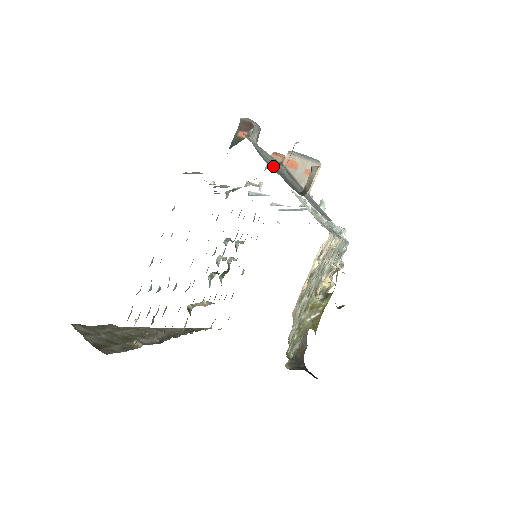
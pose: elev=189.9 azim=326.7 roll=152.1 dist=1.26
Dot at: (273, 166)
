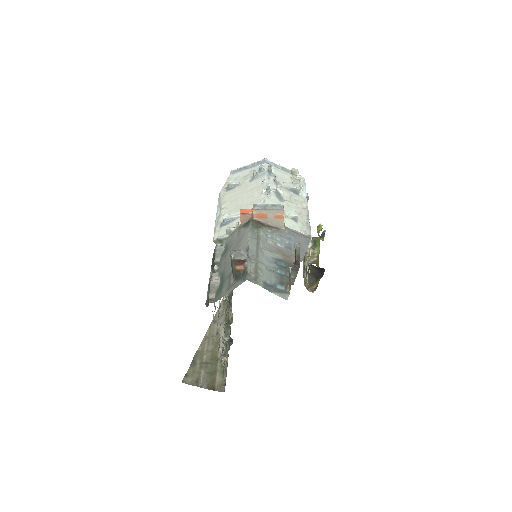
Dot at: (275, 276)
